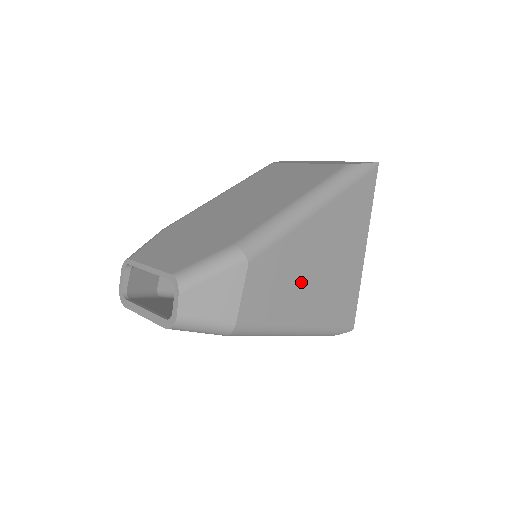
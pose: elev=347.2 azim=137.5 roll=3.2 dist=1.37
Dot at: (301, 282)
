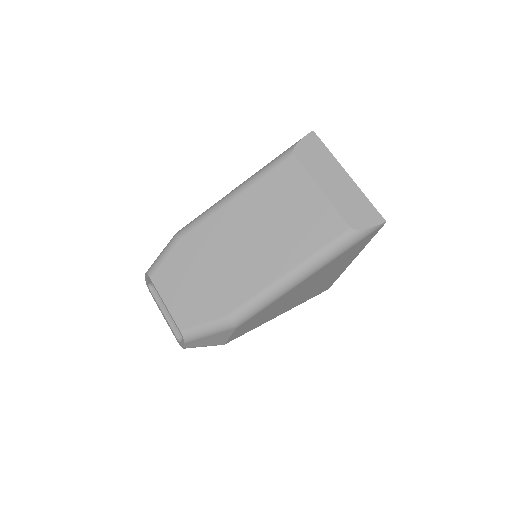
Dot at: (281, 307)
